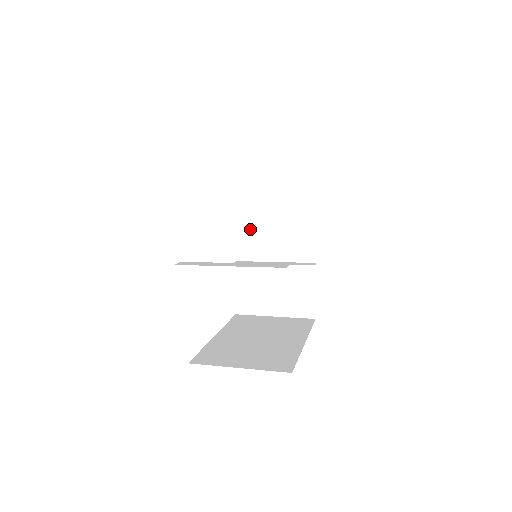
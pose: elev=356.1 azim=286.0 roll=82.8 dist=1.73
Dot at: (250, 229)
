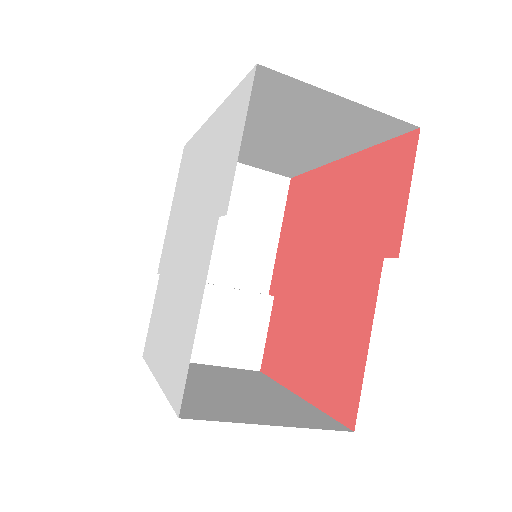
Dot at: occluded
